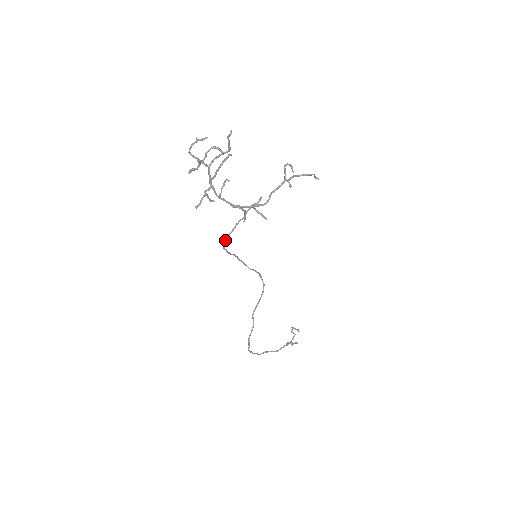
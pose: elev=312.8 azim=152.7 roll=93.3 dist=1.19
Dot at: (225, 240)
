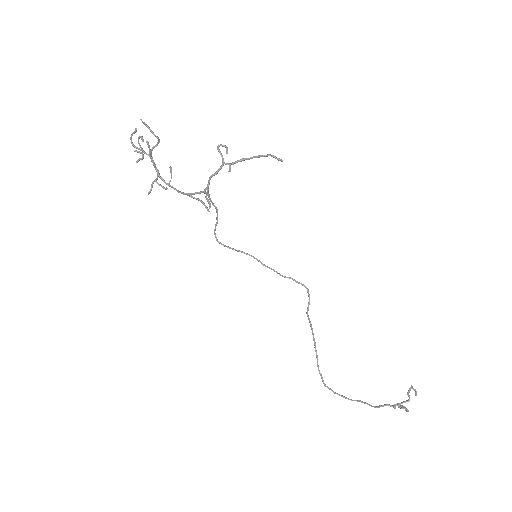
Dot at: (214, 232)
